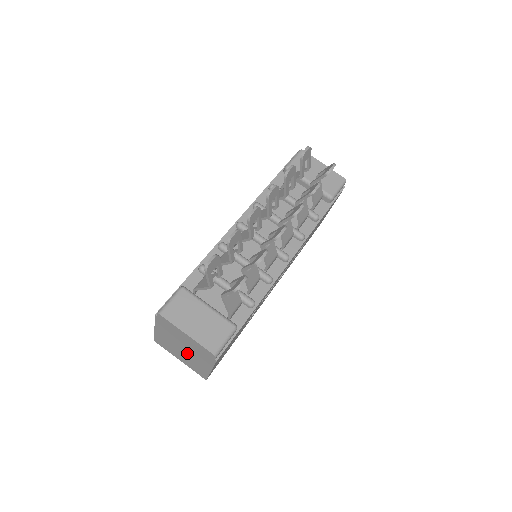
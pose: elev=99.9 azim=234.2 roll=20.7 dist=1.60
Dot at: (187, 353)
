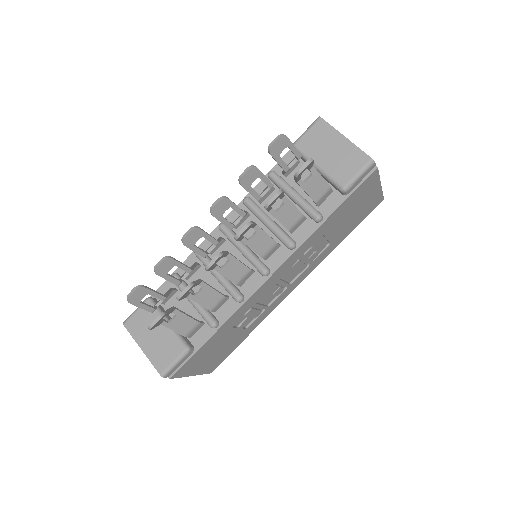
Dot at: occluded
